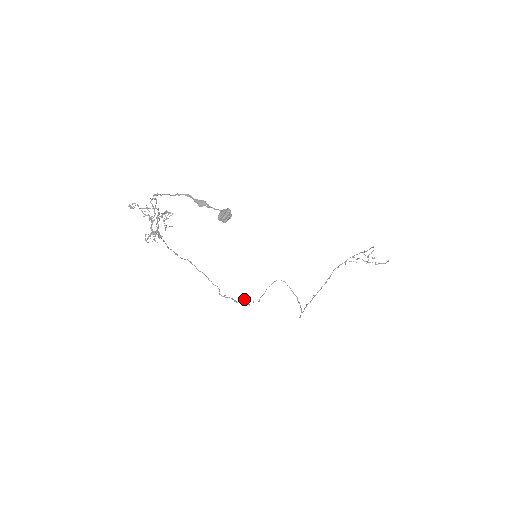
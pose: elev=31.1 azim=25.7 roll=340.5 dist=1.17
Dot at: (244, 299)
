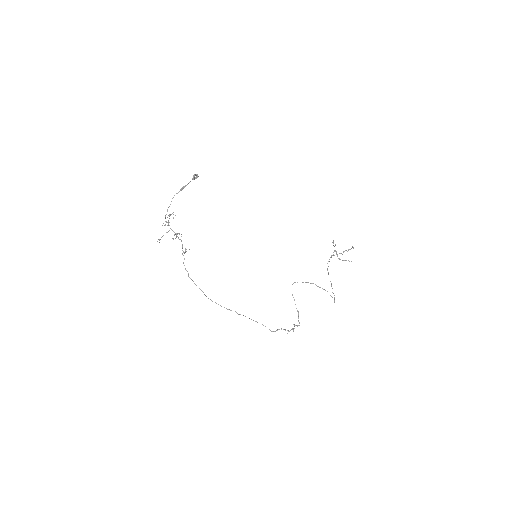
Dot at: (293, 330)
